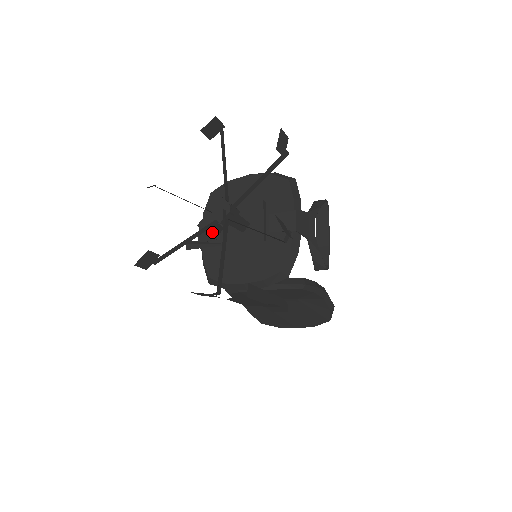
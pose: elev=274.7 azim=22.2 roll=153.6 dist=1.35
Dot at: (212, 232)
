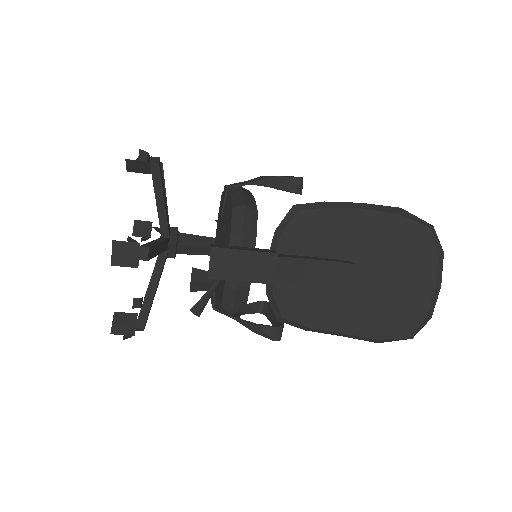
Dot at: (200, 280)
